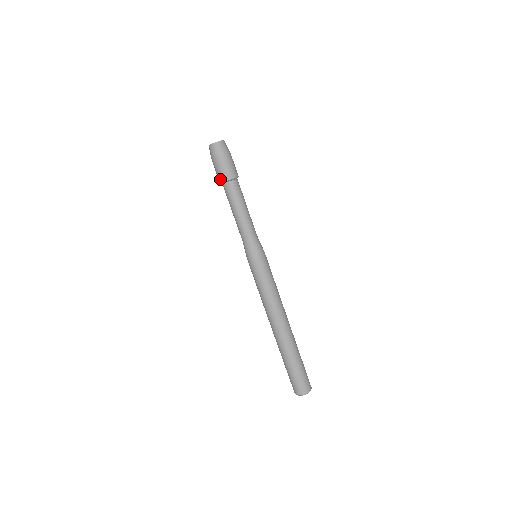
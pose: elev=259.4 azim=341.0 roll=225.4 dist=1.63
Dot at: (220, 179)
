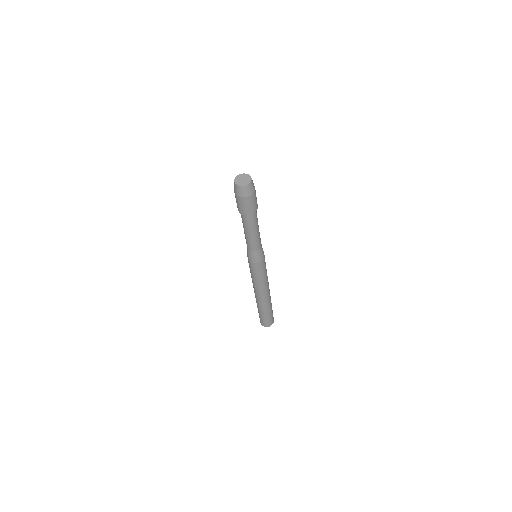
Dot at: (237, 206)
